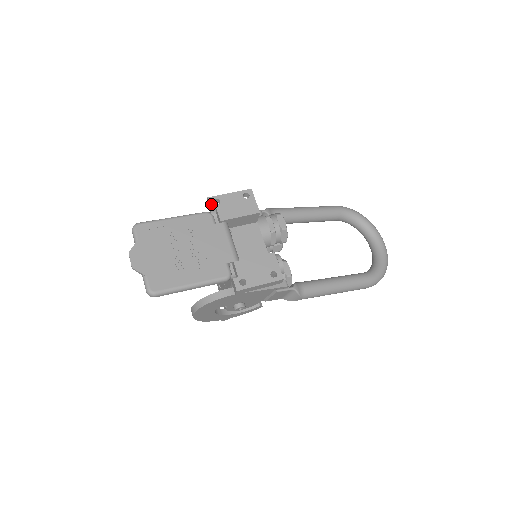
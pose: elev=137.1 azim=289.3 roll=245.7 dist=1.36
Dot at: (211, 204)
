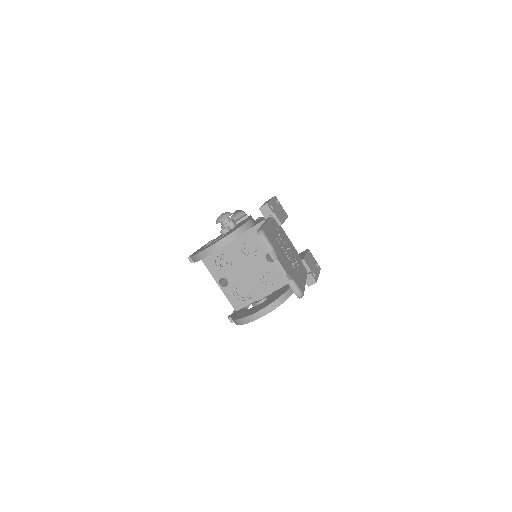
Dot at: (271, 209)
